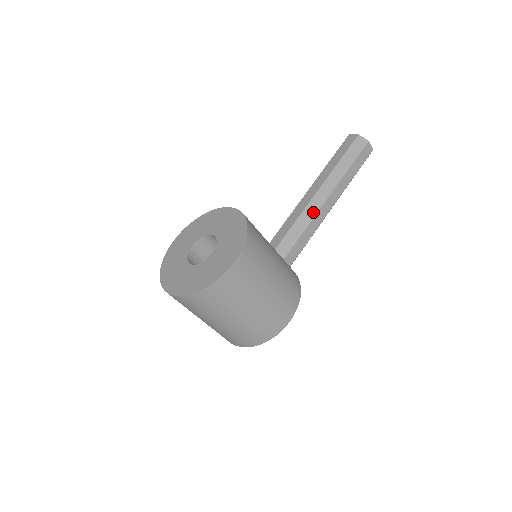
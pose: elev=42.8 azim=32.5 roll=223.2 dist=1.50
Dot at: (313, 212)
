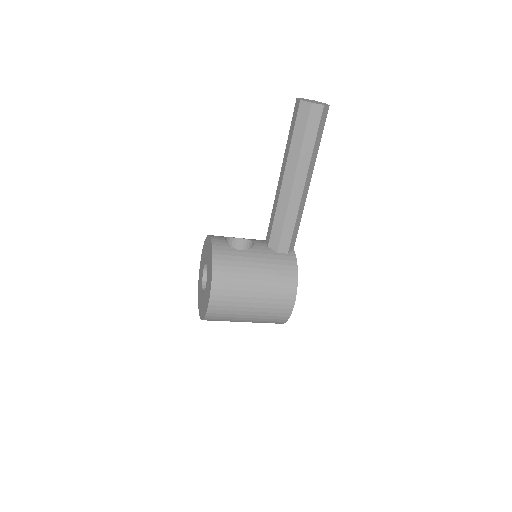
Dot at: (285, 202)
